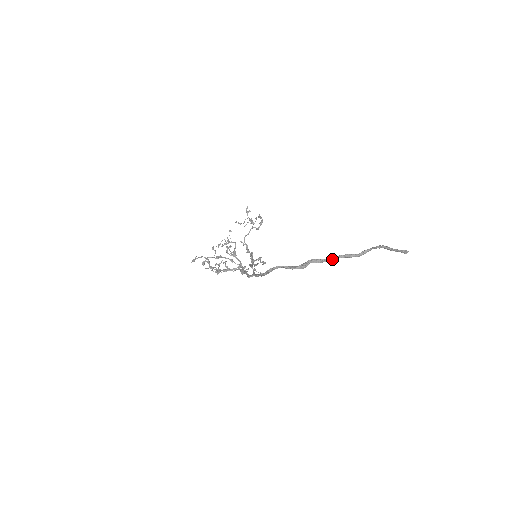
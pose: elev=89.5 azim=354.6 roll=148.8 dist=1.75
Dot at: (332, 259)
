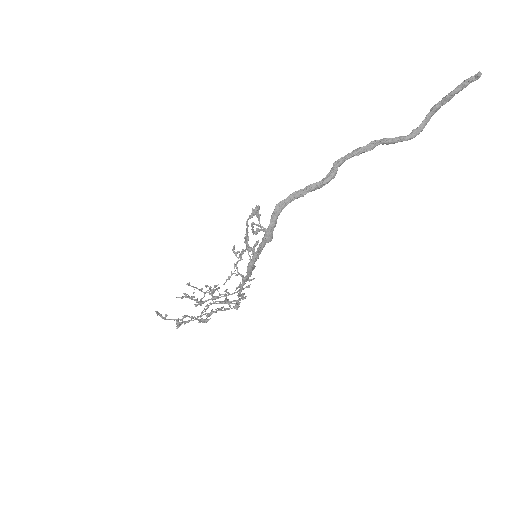
Dot at: (370, 143)
